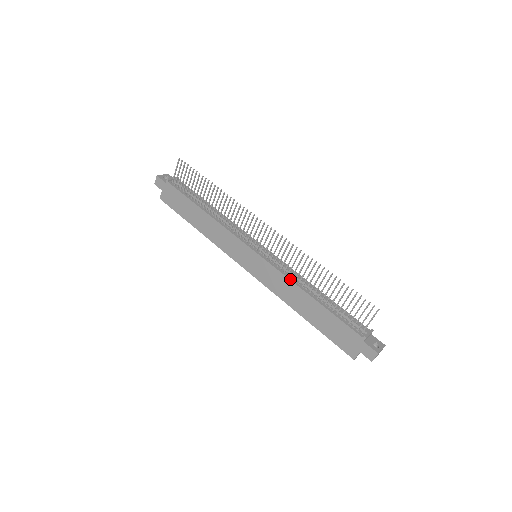
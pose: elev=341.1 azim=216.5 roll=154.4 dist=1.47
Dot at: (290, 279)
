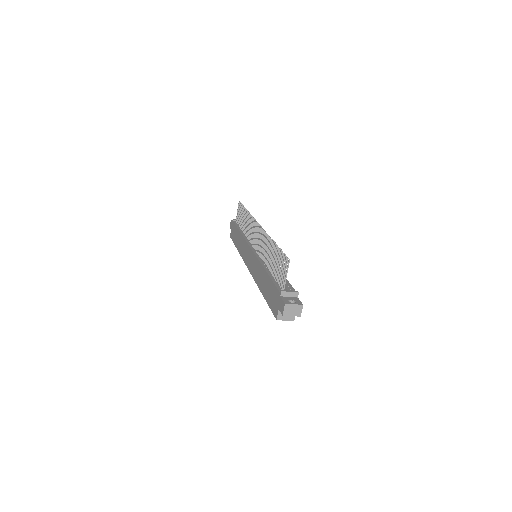
Dot at: (260, 261)
